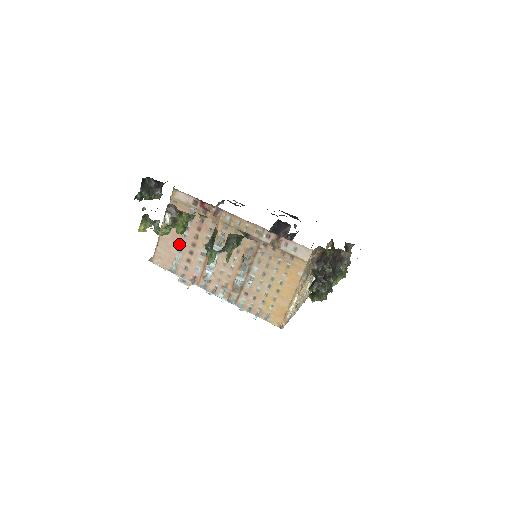
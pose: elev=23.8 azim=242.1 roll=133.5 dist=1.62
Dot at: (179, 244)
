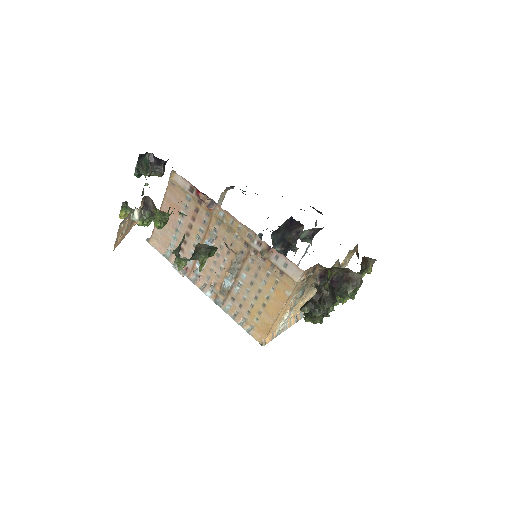
Dot at: (174, 230)
